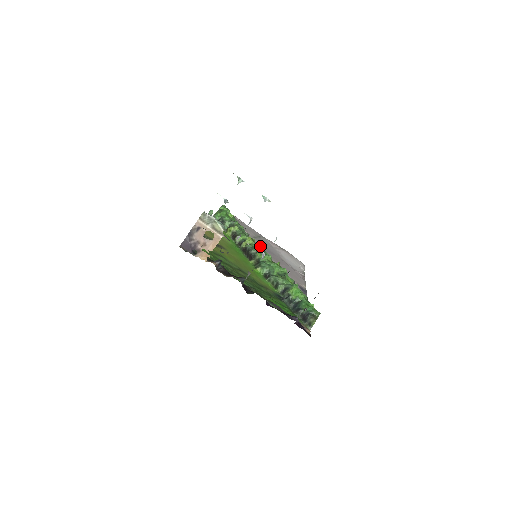
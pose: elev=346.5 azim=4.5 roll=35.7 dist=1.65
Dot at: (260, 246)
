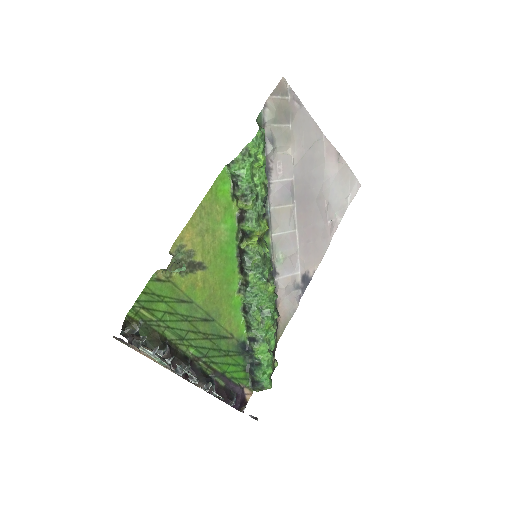
Dot at: (294, 187)
